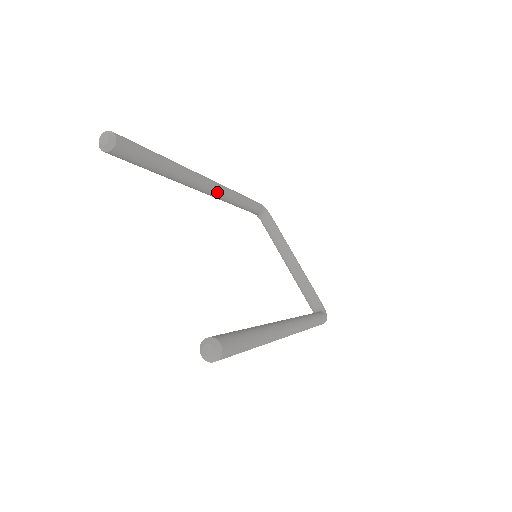
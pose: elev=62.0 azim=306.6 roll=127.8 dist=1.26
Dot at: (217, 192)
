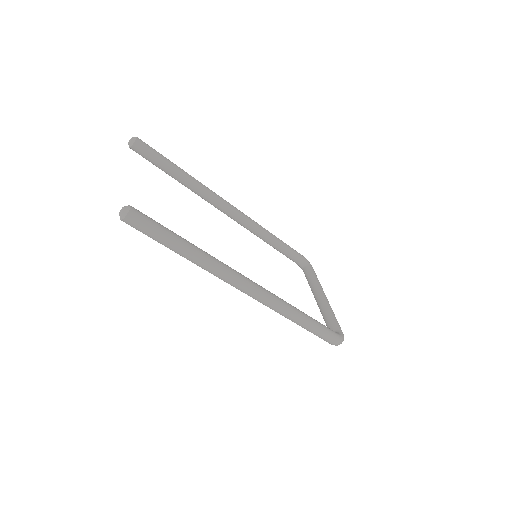
Dot at: (237, 215)
